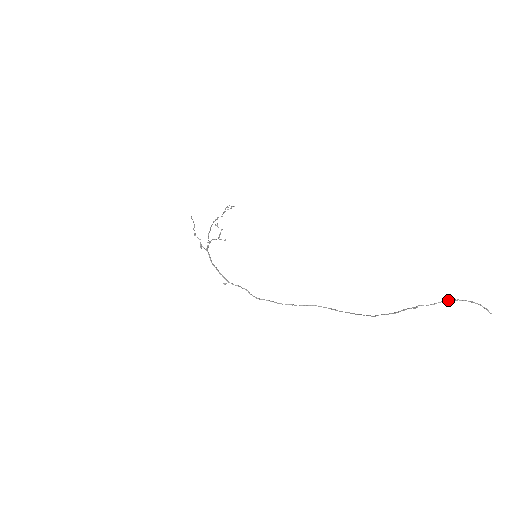
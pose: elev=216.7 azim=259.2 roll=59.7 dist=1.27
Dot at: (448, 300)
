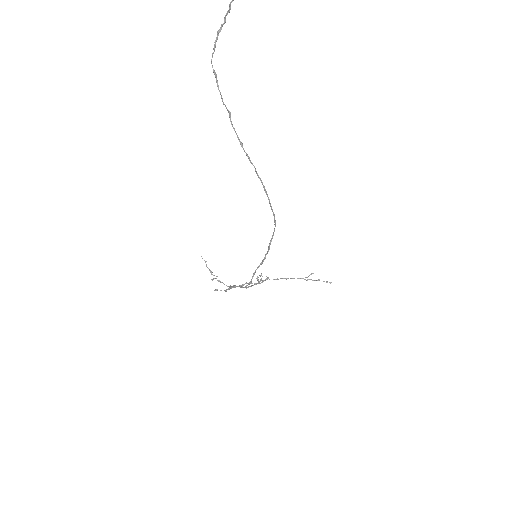
Dot at: (221, 25)
